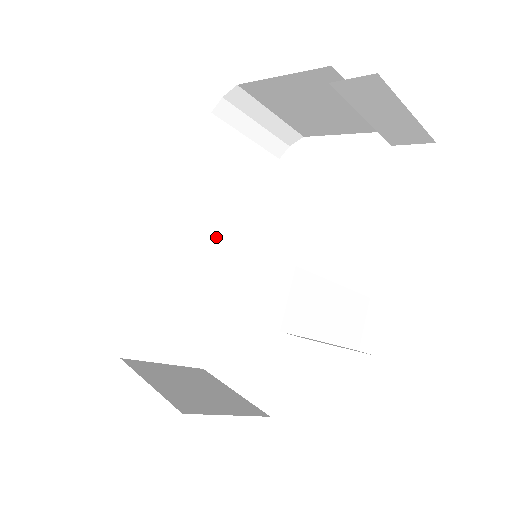
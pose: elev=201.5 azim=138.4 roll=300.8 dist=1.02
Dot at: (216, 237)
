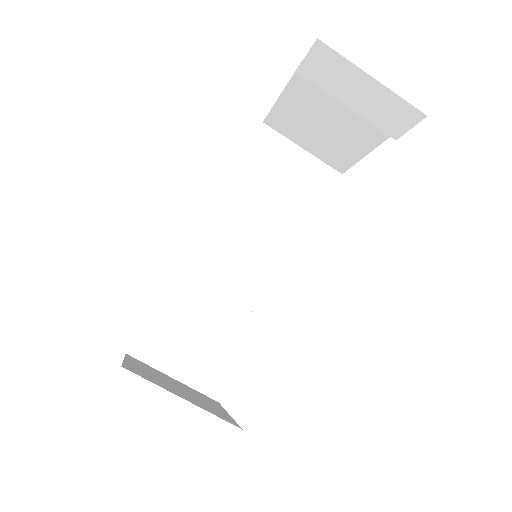
Dot at: occluded
